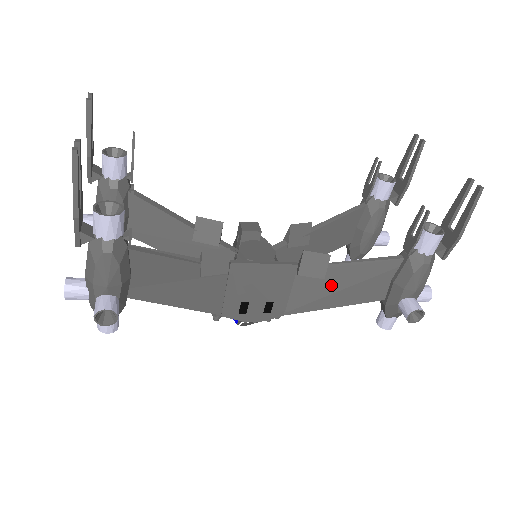
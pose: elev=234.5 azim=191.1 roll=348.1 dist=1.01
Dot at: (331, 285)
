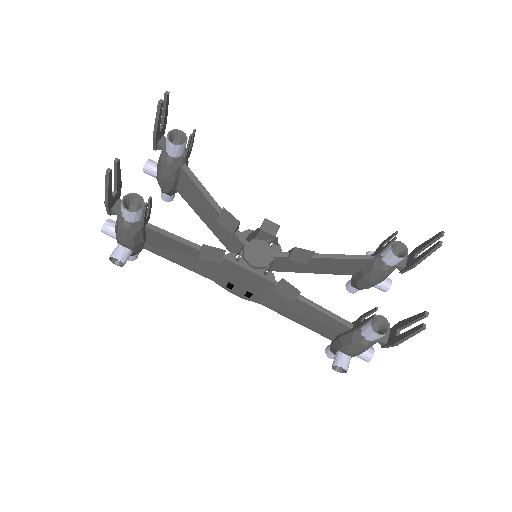
Dot at: (296, 309)
